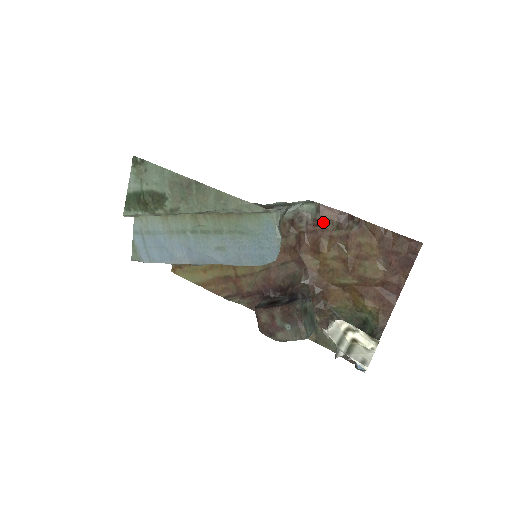
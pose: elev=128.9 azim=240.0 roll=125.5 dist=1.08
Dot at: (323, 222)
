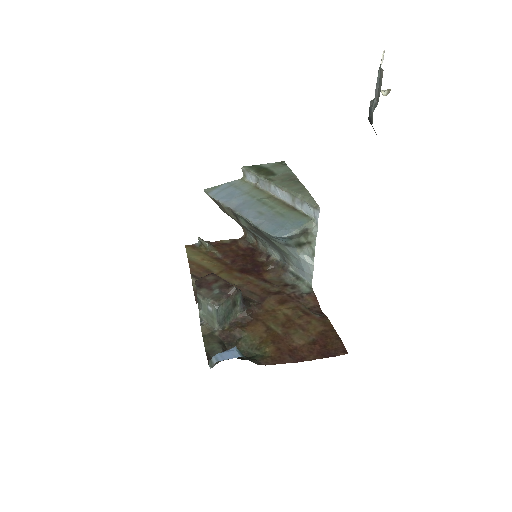
Dot at: (304, 299)
